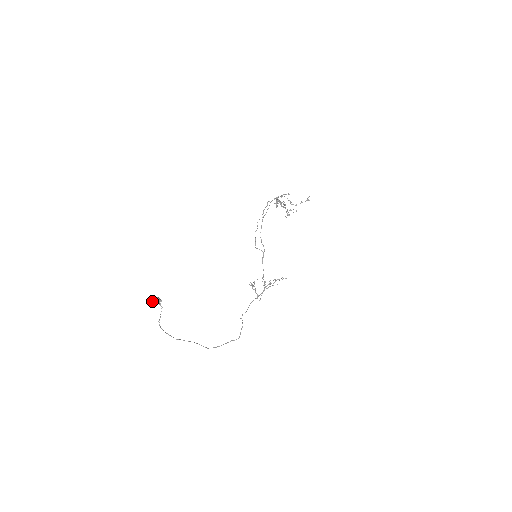
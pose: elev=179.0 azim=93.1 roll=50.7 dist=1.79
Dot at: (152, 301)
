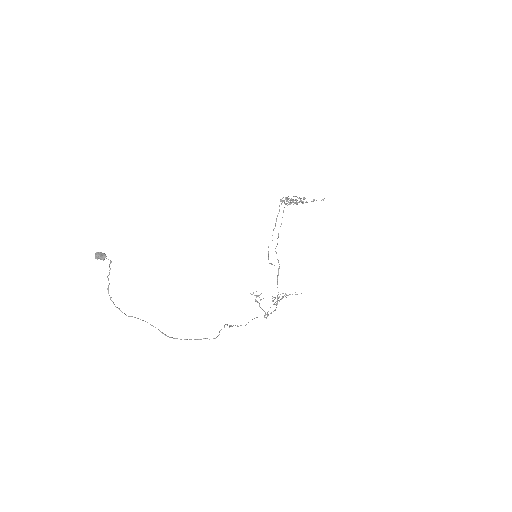
Dot at: (95, 255)
